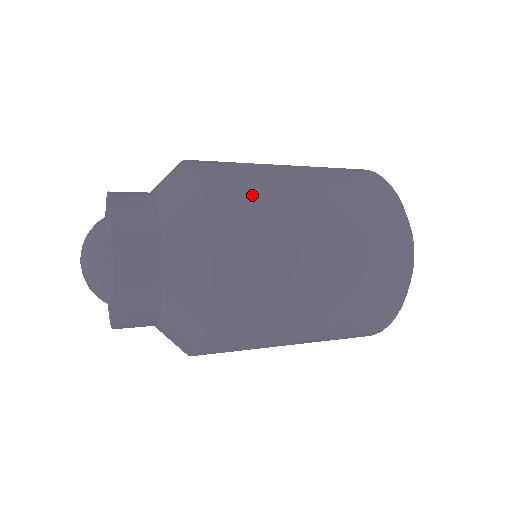
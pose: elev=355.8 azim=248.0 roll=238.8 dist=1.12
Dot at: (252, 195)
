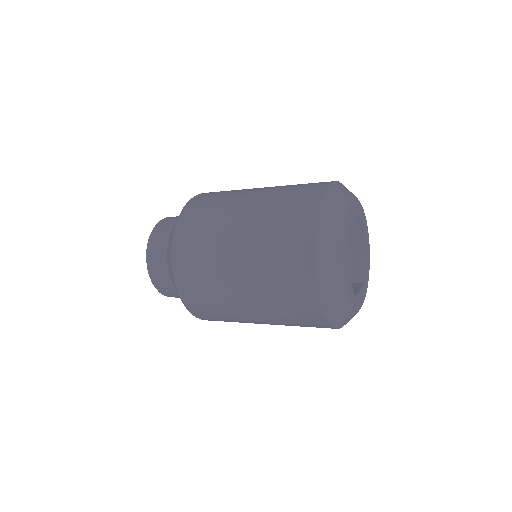
Dot at: (201, 228)
